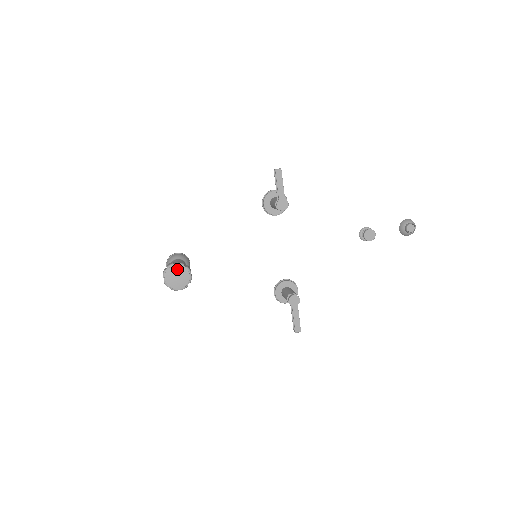
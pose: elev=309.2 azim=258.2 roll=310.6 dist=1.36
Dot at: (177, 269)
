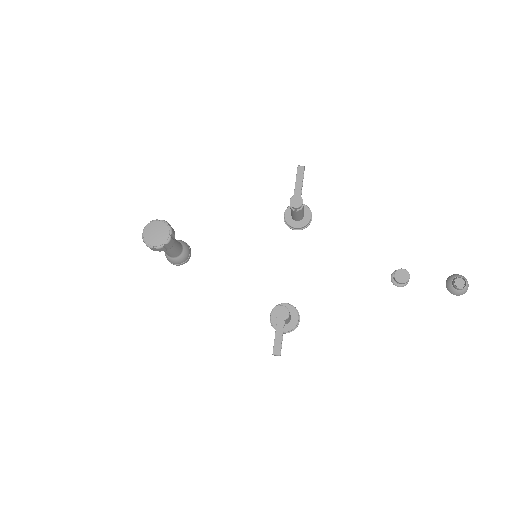
Dot at: (159, 225)
